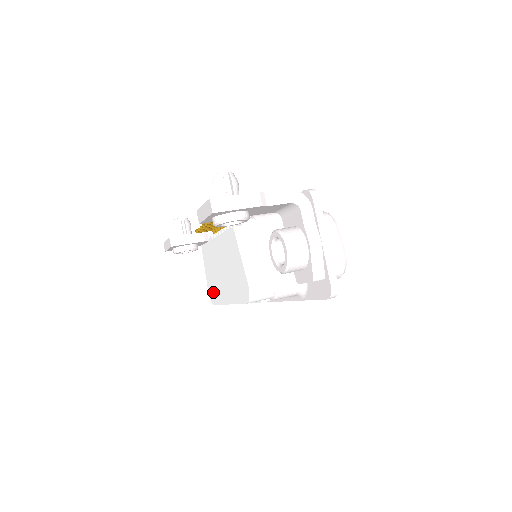
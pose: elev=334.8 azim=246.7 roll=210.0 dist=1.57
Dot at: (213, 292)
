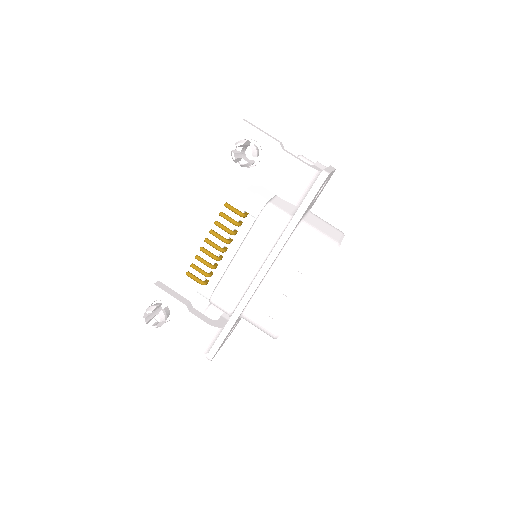
Dot at: occluded
